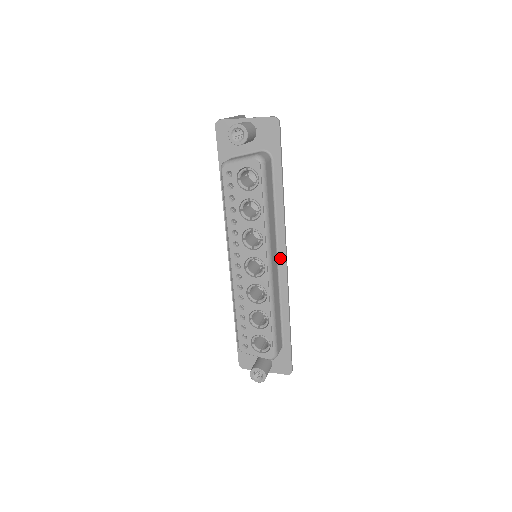
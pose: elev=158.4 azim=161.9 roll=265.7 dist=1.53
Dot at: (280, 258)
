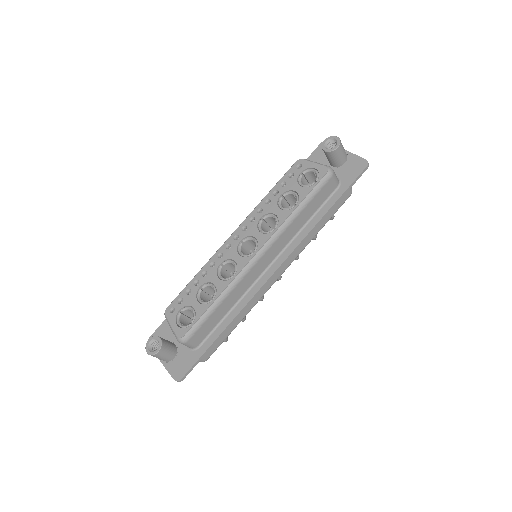
Dot at: (272, 266)
